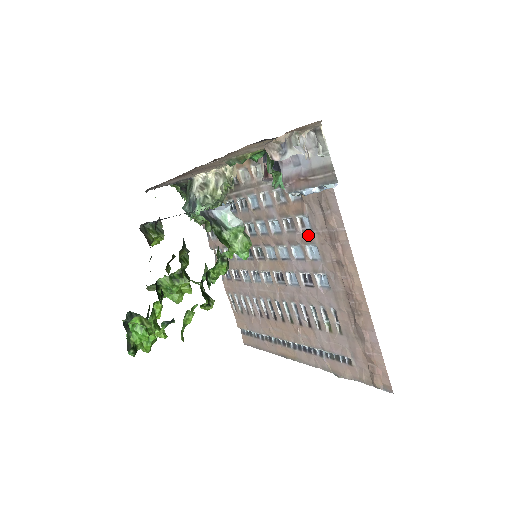
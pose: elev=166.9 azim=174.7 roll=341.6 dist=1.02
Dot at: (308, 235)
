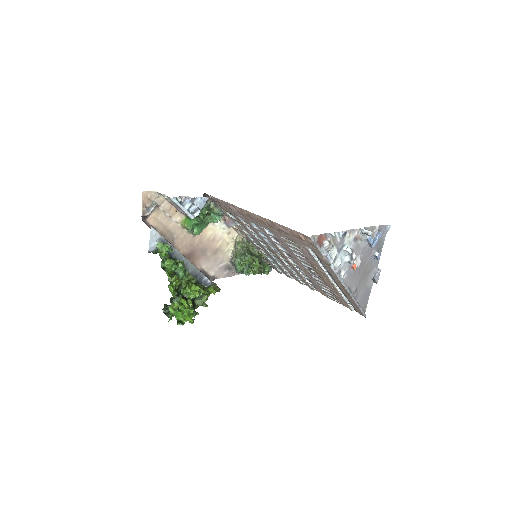
Dot at: (248, 223)
